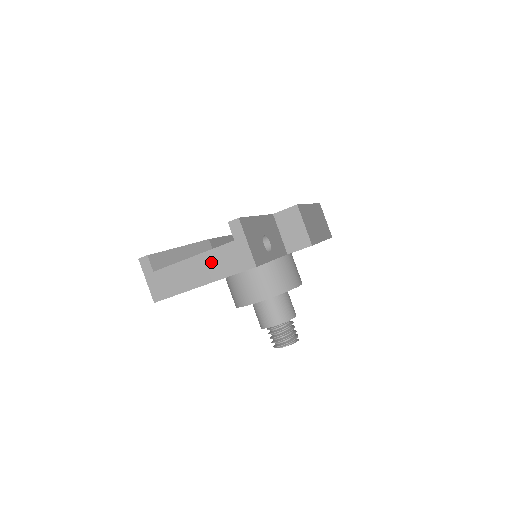
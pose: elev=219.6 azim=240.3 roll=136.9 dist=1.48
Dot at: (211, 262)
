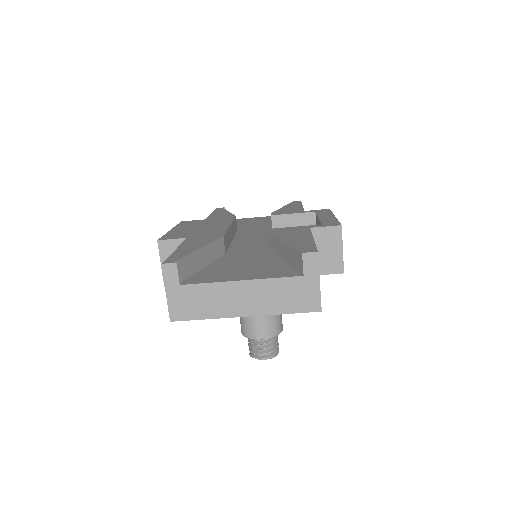
Dot at: (265, 293)
